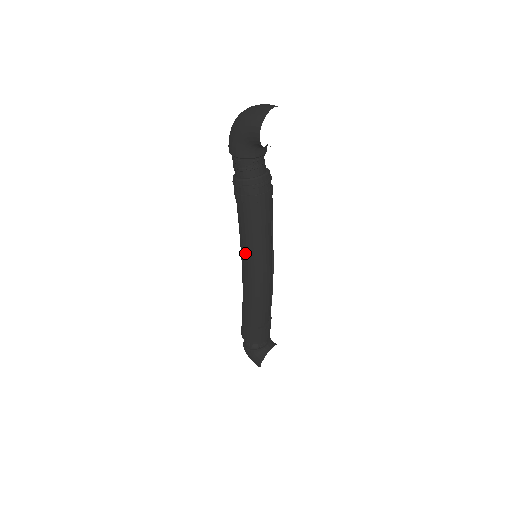
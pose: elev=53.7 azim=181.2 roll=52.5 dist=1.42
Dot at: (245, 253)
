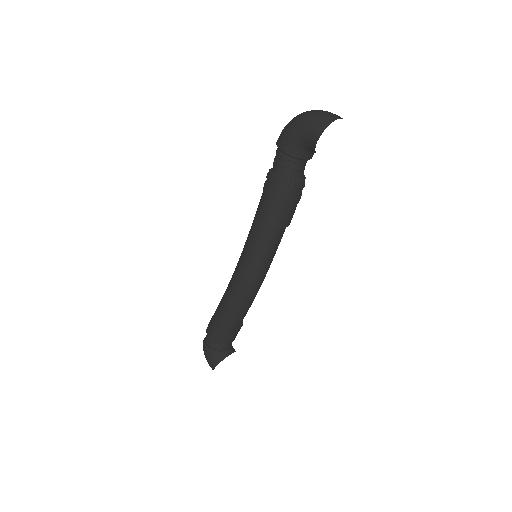
Dot at: (250, 249)
